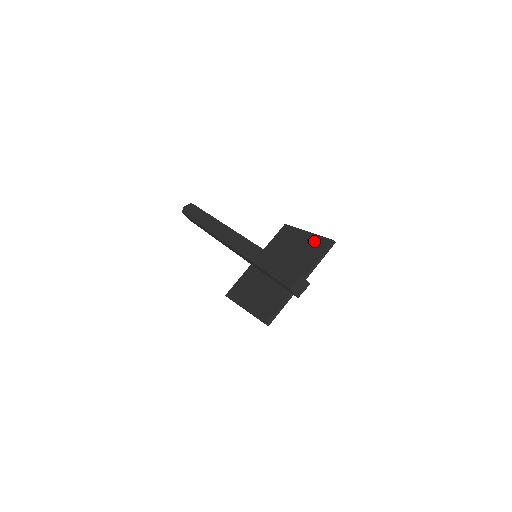
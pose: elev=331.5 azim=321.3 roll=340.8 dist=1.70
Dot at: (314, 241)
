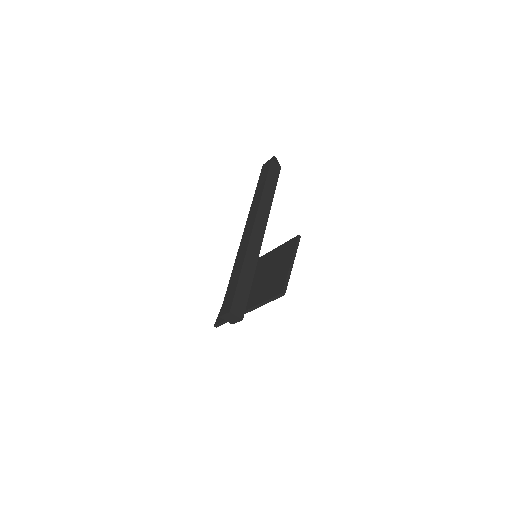
Dot at: (281, 278)
